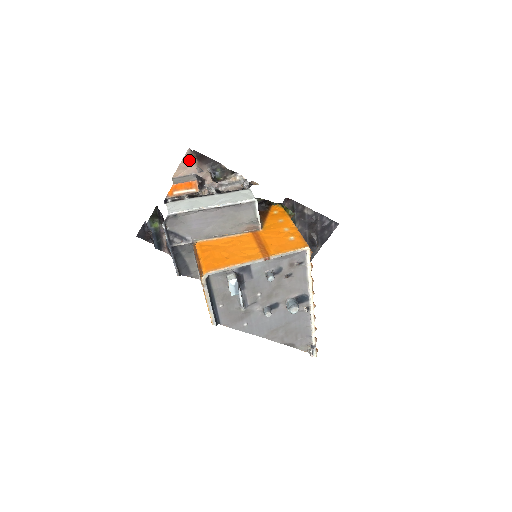
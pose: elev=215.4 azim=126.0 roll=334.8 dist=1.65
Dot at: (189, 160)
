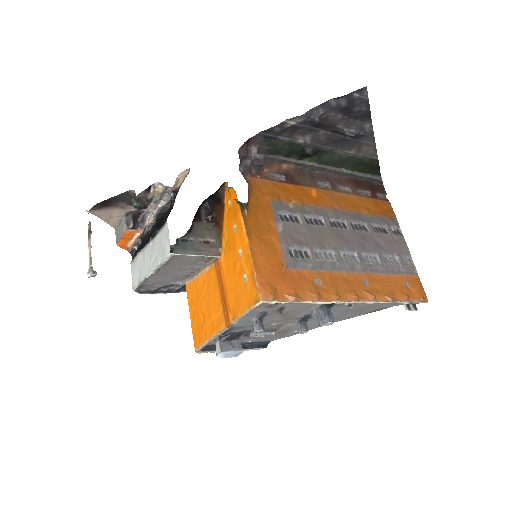
Dot at: (102, 212)
